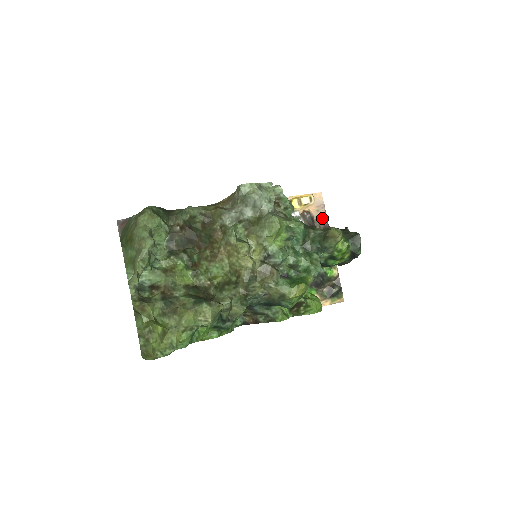
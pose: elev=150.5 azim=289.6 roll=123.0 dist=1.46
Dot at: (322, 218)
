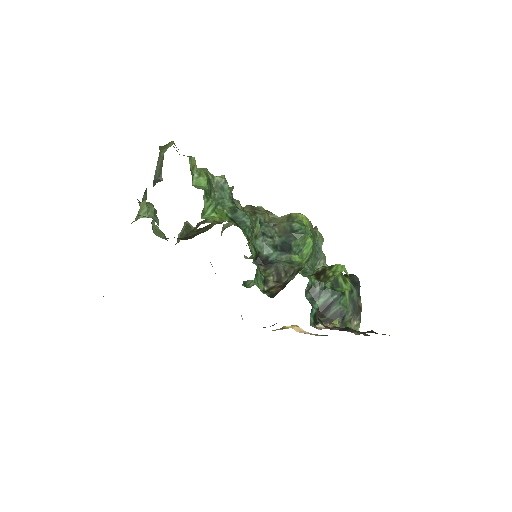
Dot at: (320, 335)
